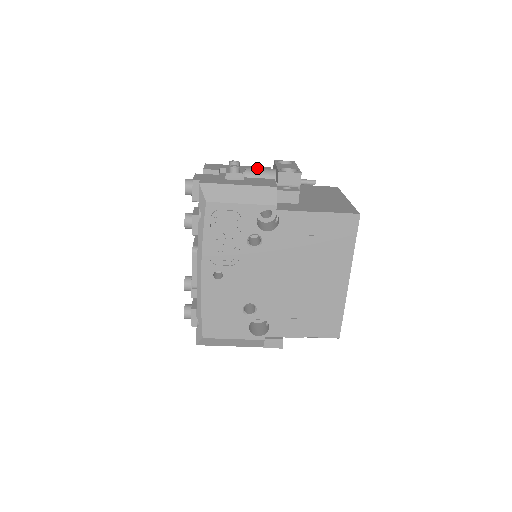
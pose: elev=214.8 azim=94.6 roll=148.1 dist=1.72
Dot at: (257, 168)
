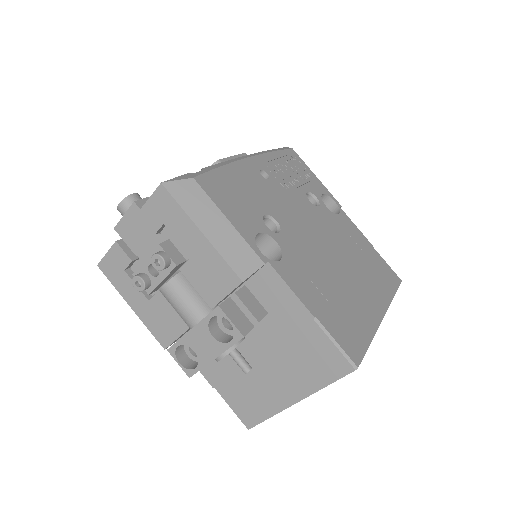
Dot at: occluded
